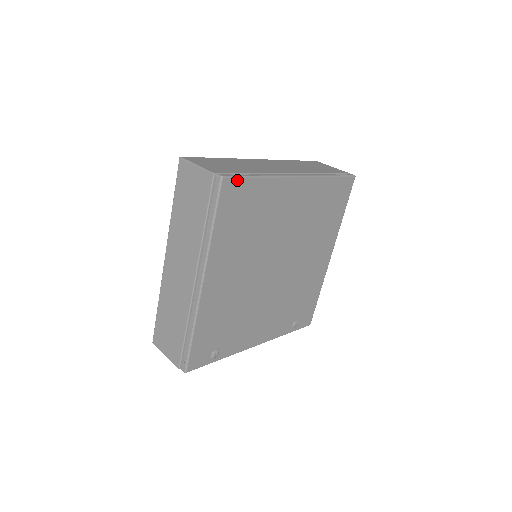
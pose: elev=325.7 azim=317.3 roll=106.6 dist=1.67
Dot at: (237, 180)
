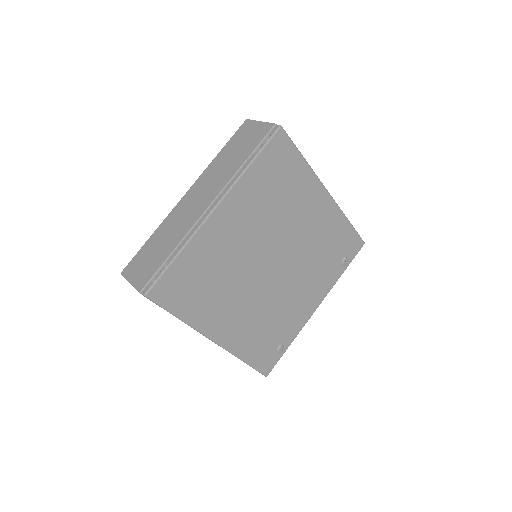
Dot at: (159, 282)
